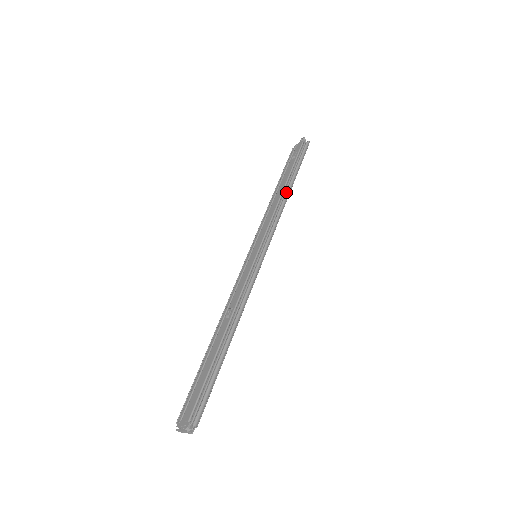
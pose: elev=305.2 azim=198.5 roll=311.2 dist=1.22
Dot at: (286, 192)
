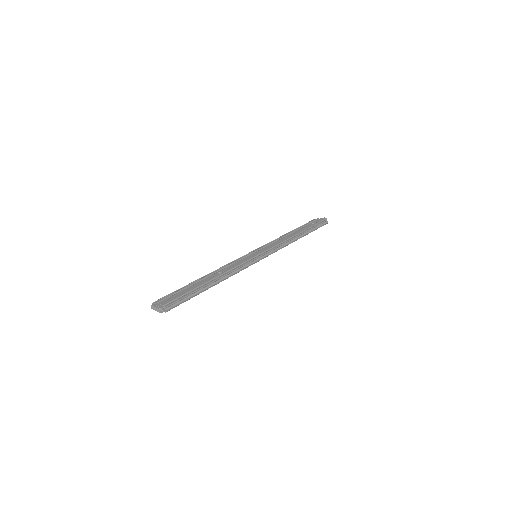
Dot at: (297, 237)
